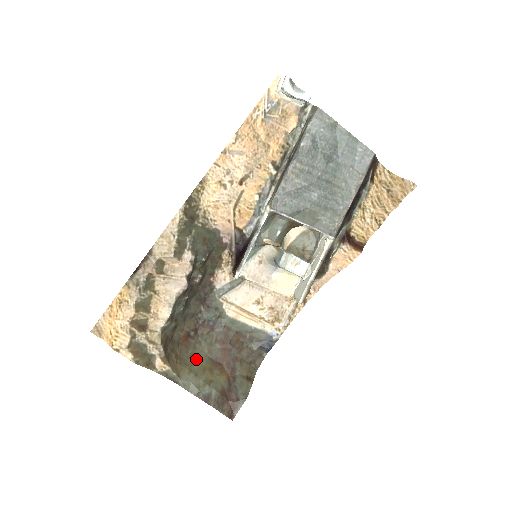
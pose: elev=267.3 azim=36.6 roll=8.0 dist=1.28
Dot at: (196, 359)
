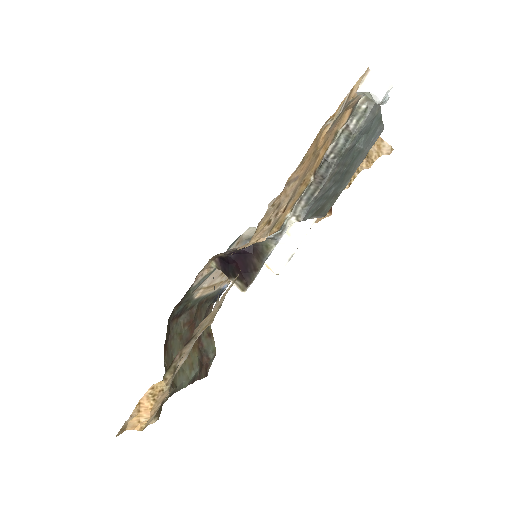
Dot at: (175, 355)
